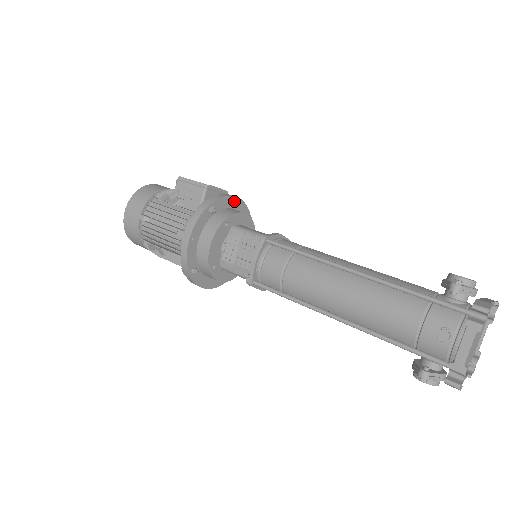
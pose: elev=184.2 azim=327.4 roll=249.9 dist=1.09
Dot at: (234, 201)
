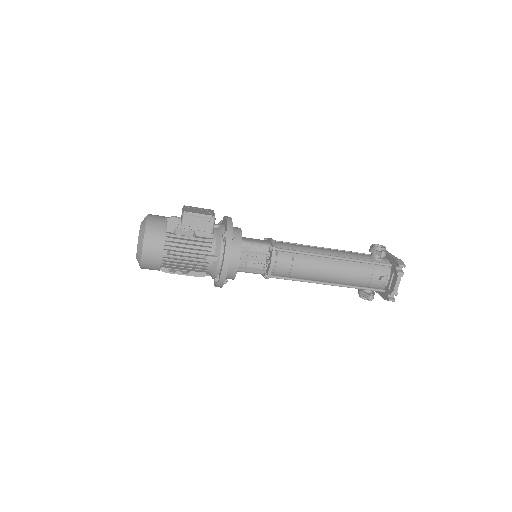
Dot at: occluded
